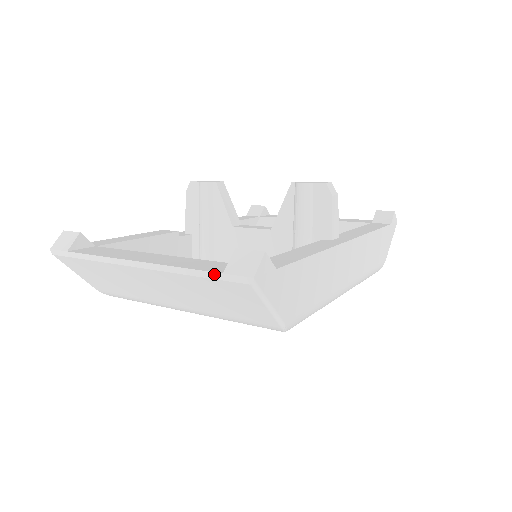
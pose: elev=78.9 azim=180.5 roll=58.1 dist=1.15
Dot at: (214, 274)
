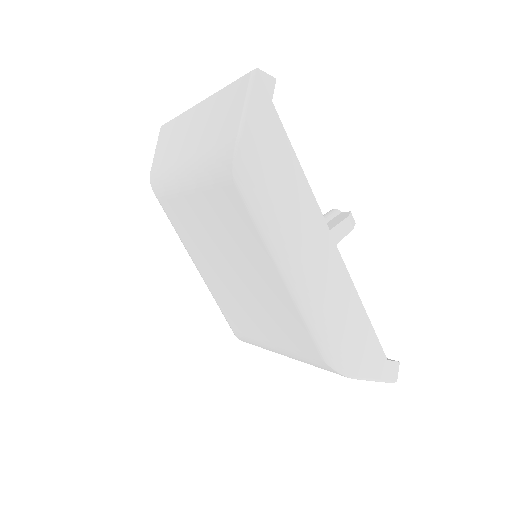
Dot at: (237, 80)
